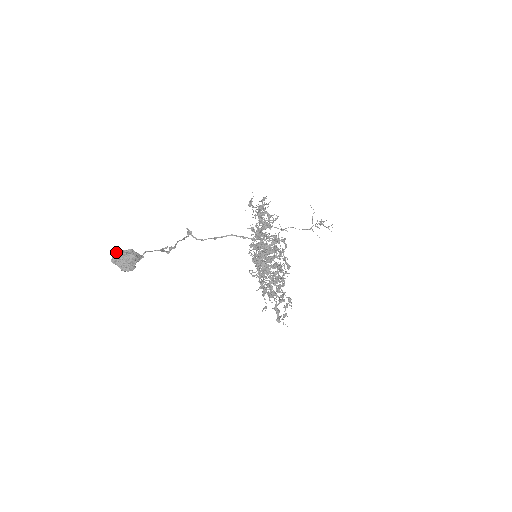
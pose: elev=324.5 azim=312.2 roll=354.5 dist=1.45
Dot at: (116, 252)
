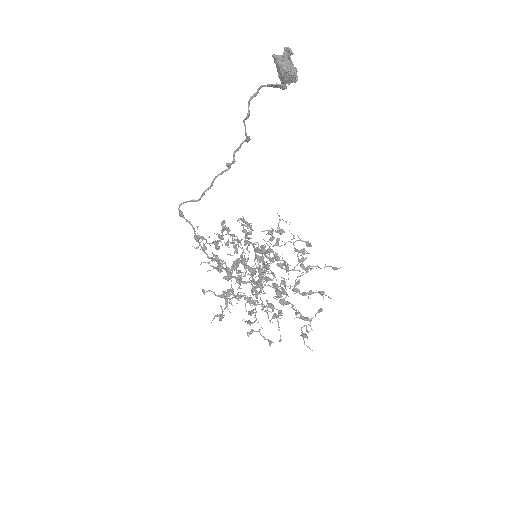
Dot at: (285, 47)
